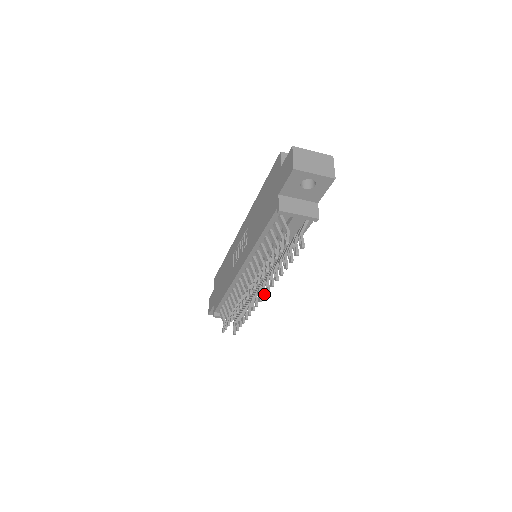
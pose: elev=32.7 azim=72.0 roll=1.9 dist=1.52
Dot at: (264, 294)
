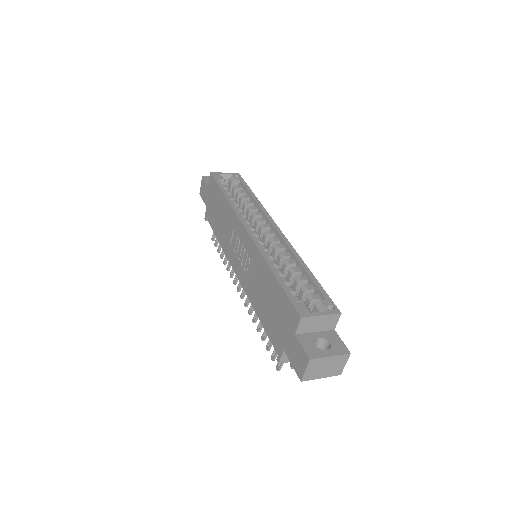
Dot at: occluded
